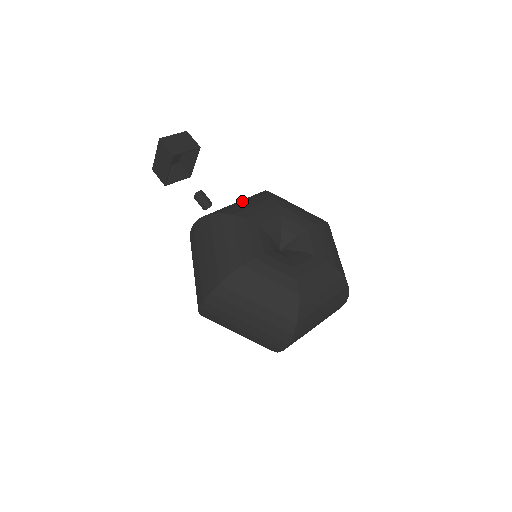
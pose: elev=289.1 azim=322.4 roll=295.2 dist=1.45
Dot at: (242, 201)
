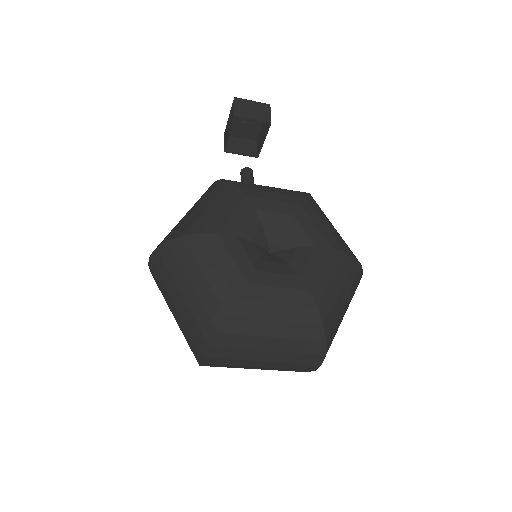
Dot at: occluded
